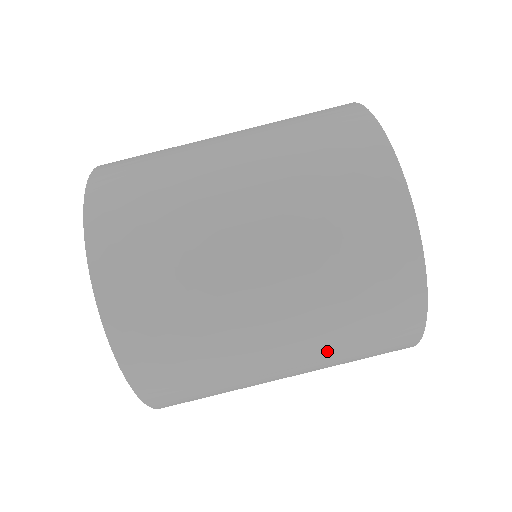
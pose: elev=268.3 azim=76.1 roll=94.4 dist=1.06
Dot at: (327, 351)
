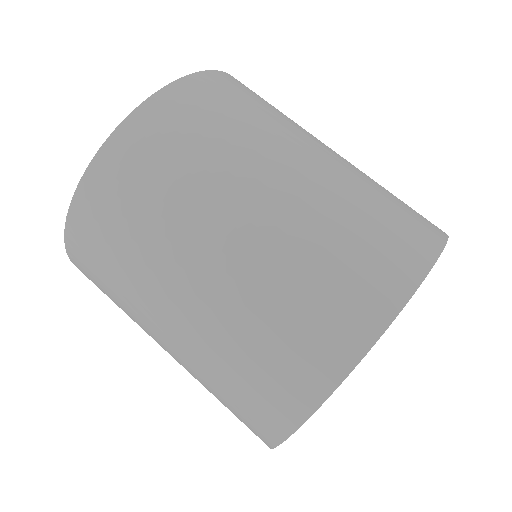
Dot at: (198, 376)
